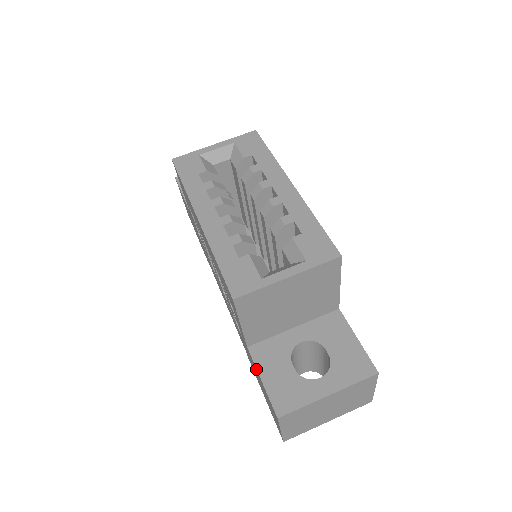
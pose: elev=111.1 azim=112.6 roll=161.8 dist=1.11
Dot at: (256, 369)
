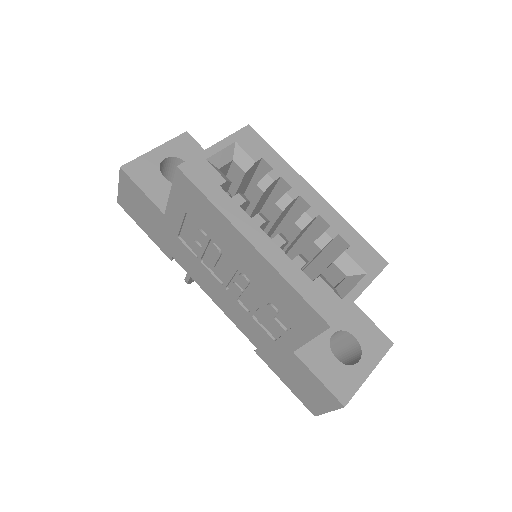
Dot at: (308, 370)
